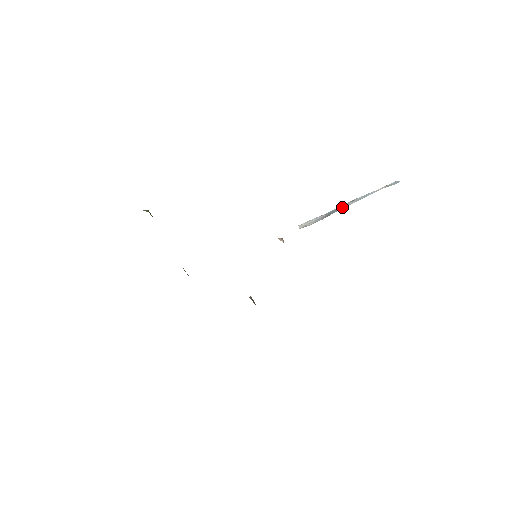
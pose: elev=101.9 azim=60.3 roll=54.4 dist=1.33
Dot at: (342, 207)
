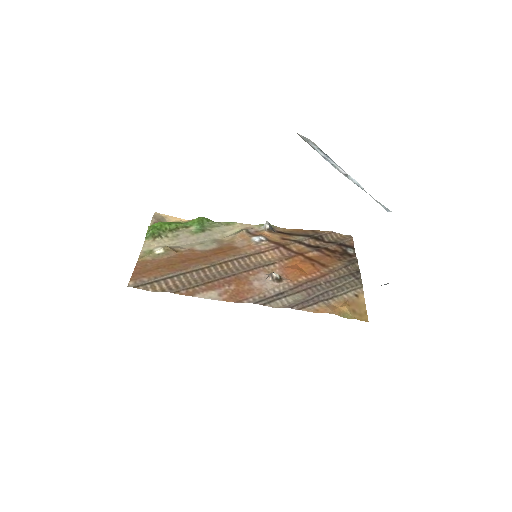
Dot at: (336, 166)
